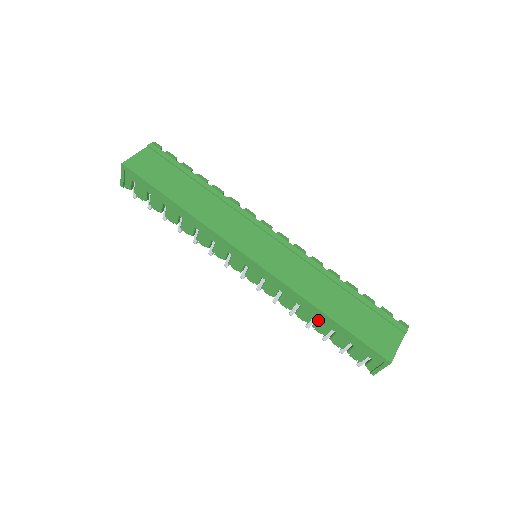
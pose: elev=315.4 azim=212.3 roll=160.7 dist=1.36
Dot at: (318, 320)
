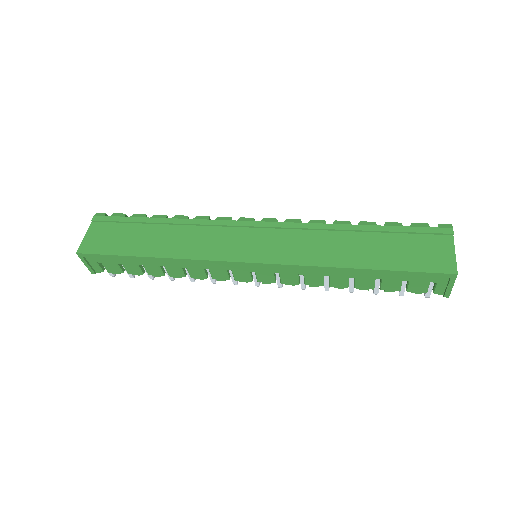
Dot at: (355, 279)
